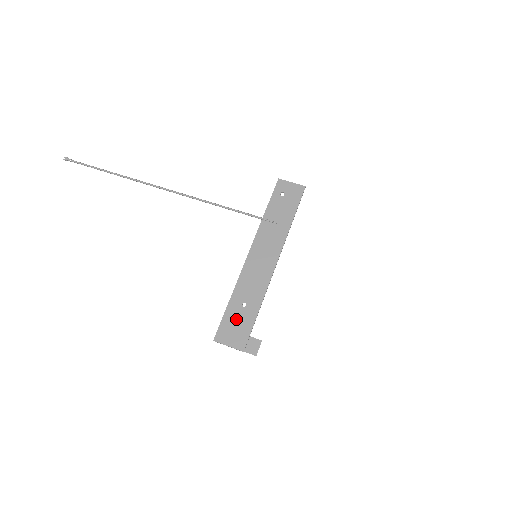
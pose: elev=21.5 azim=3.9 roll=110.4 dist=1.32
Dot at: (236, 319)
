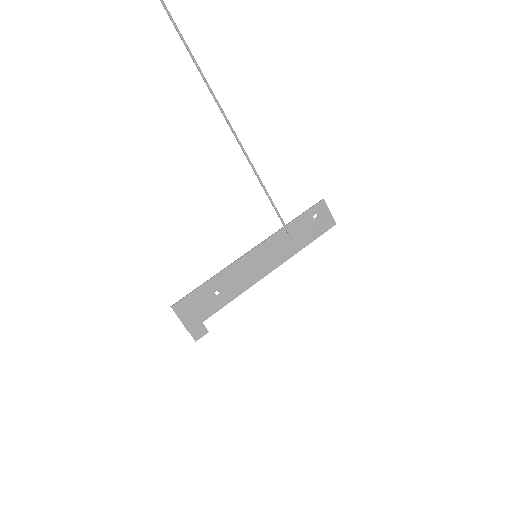
Dot at: (202, 301)
